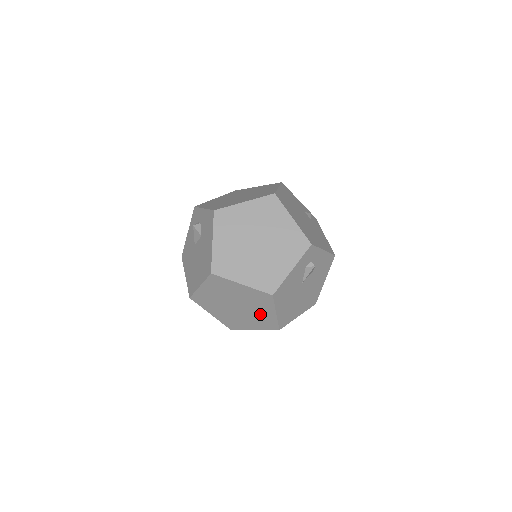
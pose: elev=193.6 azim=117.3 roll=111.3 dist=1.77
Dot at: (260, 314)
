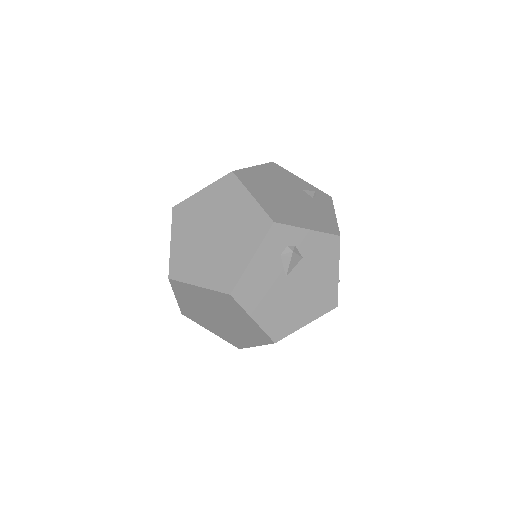
Dot at: (243, 323)
